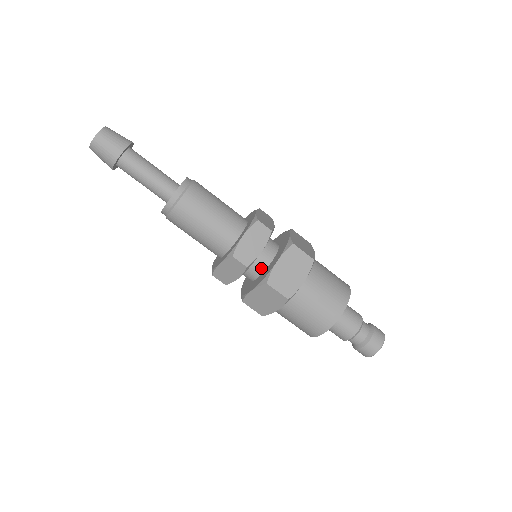
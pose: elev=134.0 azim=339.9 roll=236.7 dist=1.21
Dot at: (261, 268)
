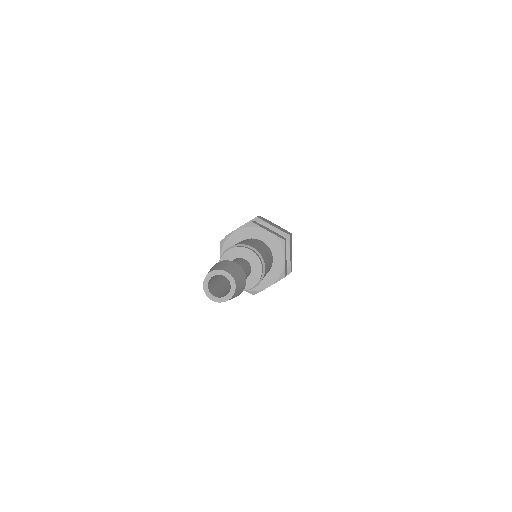
Dot at: occluded
